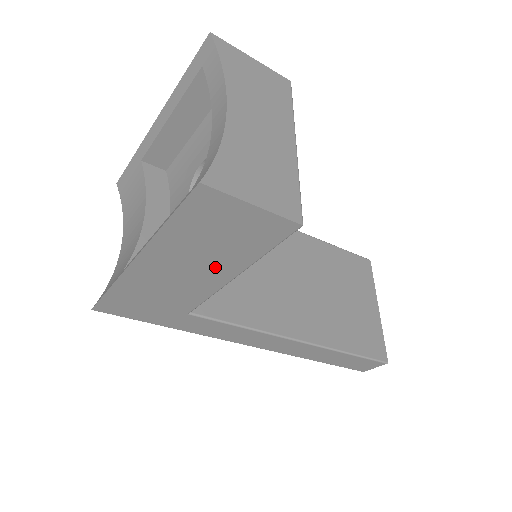
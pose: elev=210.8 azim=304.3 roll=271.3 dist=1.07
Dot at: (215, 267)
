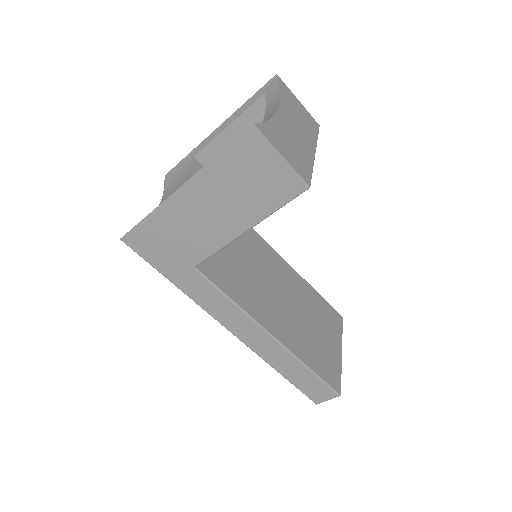
Dot at: (235, 215)
